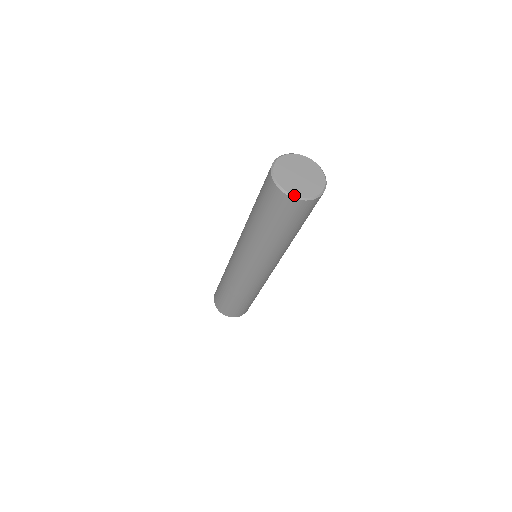
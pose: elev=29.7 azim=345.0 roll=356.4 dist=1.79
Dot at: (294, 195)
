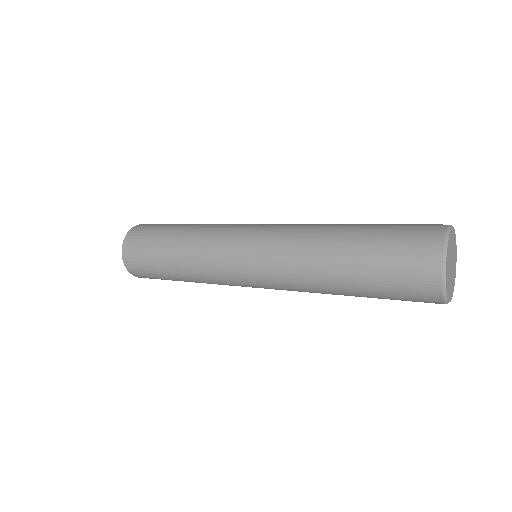
Dot at: occluded
